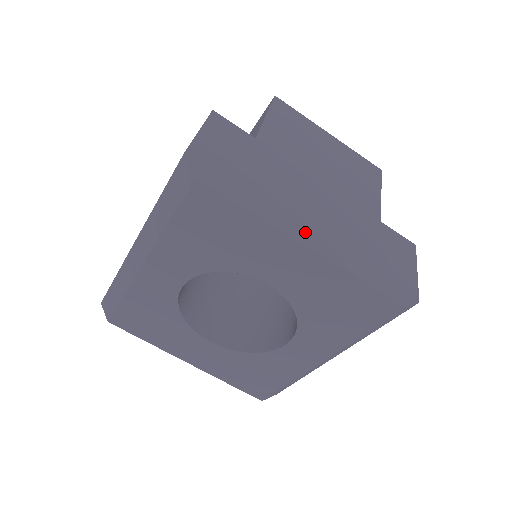
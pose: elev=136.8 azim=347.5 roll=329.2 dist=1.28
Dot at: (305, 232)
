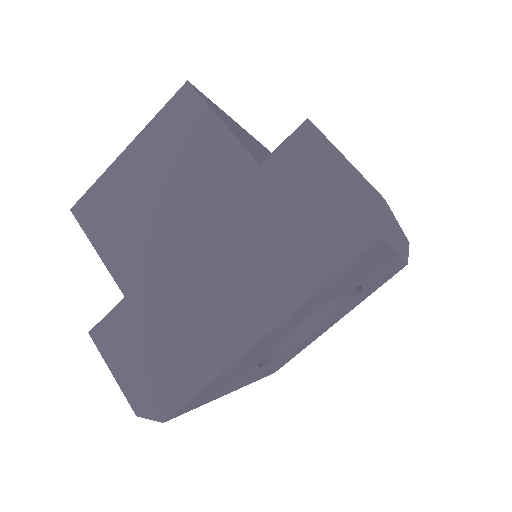
Dot at: (246, 324)
